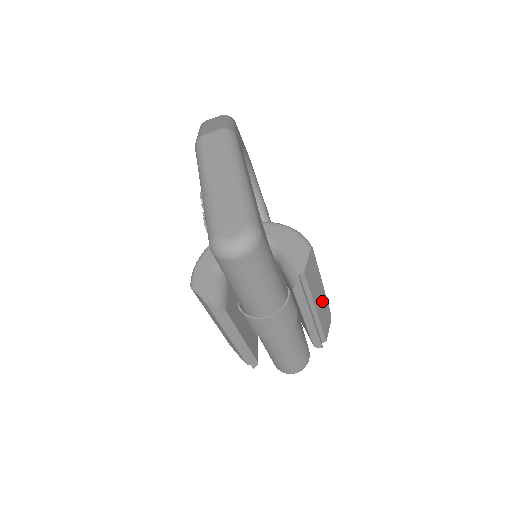
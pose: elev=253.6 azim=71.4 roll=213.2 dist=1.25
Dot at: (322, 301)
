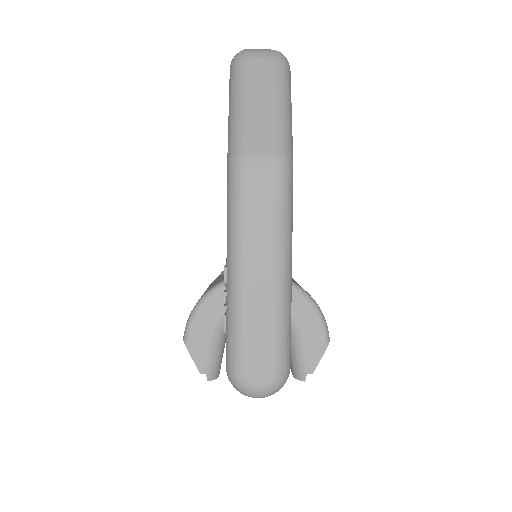
Dot at: occluded
